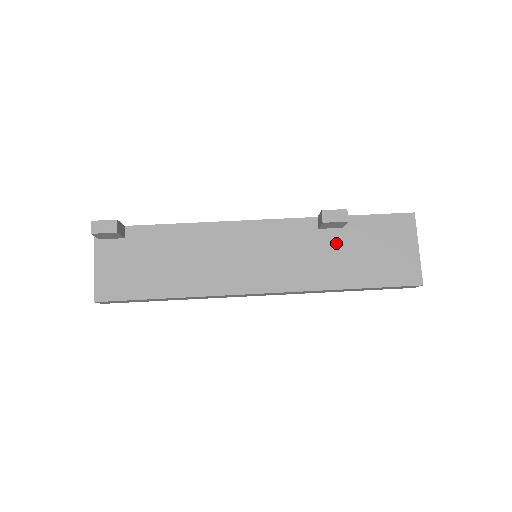
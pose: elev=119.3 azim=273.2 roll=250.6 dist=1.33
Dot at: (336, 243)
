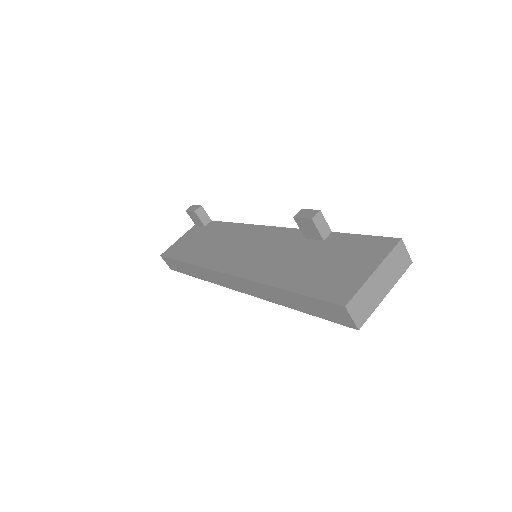
Dot at: (307, 251)
